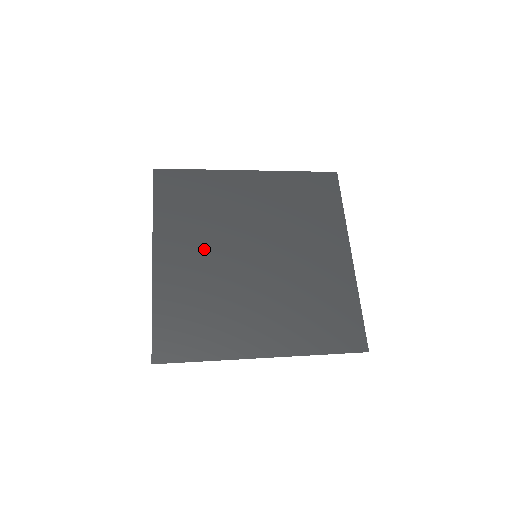
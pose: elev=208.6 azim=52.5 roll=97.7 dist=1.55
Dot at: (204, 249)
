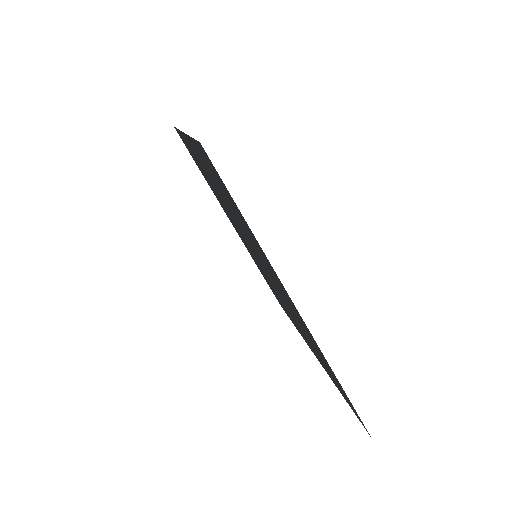
Dot at: (219, 195)
